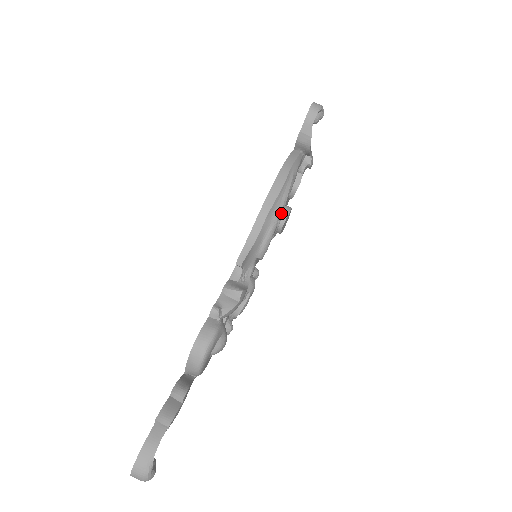
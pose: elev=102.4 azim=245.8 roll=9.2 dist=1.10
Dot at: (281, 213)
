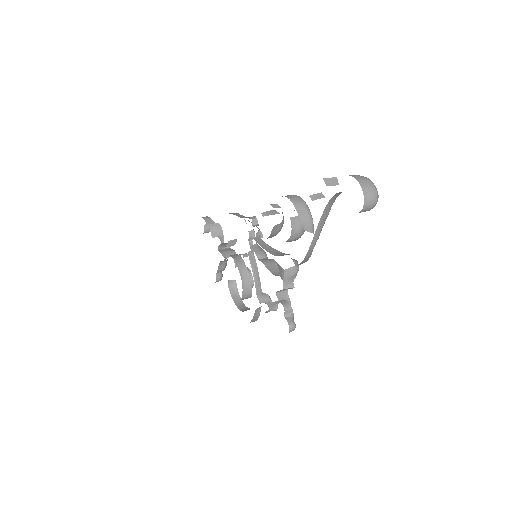
Dot at: occluded
